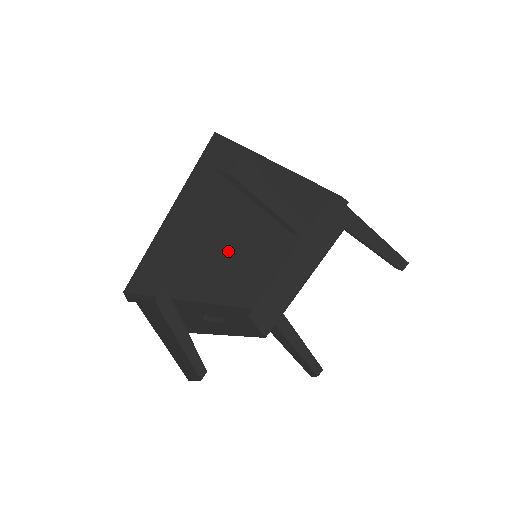
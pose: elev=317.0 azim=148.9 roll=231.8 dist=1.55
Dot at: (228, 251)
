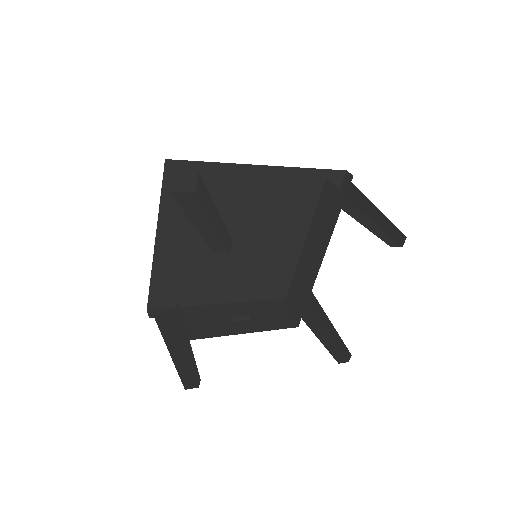
Dot at: (235, 254)
